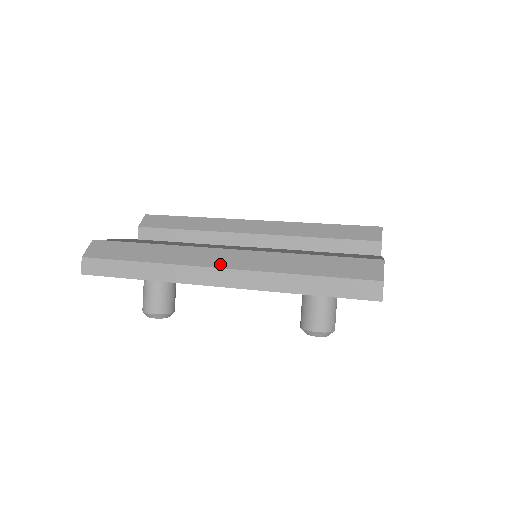
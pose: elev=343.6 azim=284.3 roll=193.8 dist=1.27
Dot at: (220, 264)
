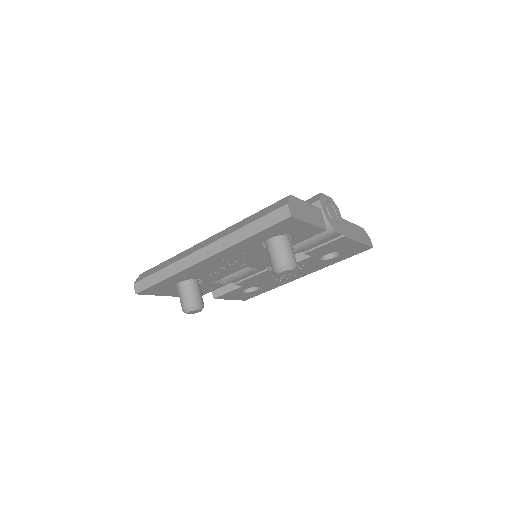
Dot at: (202, 247)
